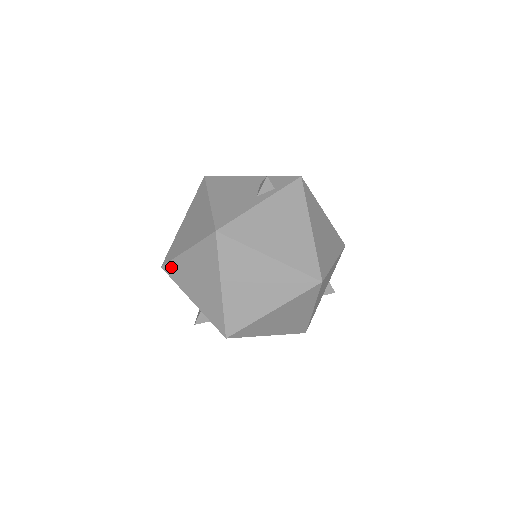
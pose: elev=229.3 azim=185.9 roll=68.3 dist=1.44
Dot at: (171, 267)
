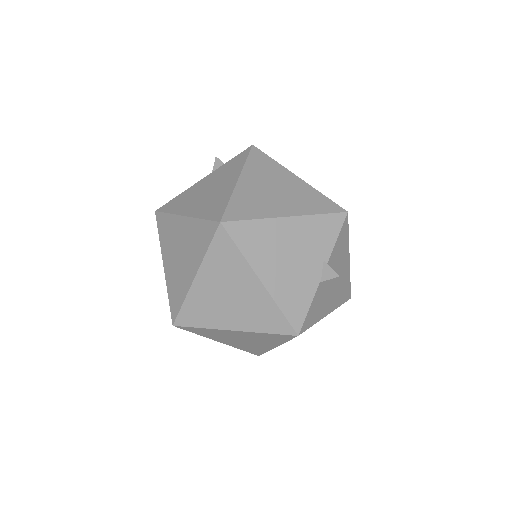
Dot at: occluded
